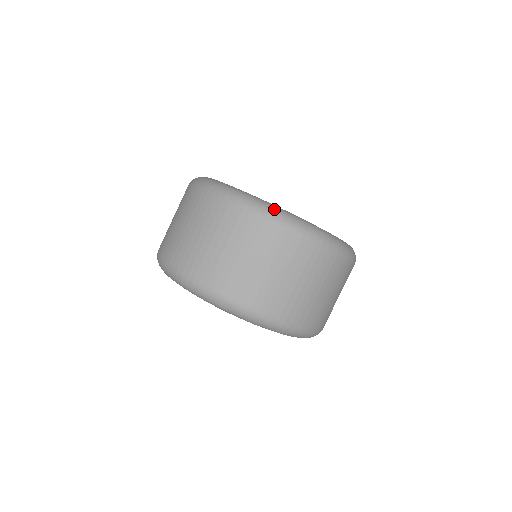
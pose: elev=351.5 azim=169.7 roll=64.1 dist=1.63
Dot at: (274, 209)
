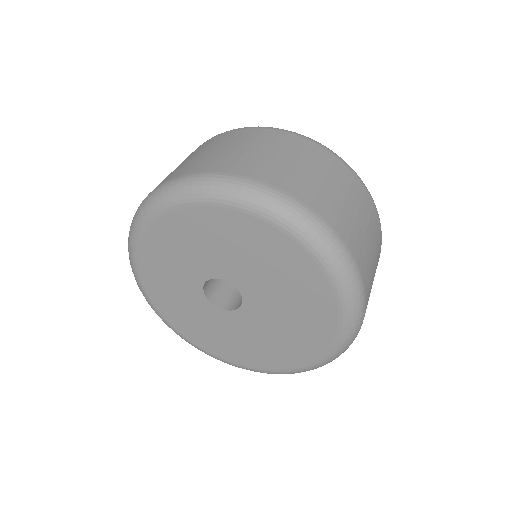
Dot at: occluded
